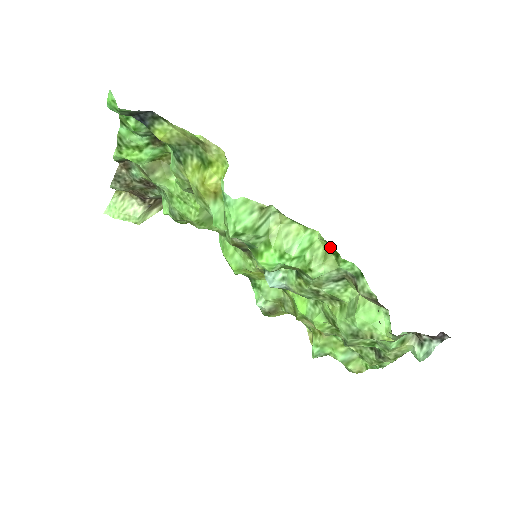
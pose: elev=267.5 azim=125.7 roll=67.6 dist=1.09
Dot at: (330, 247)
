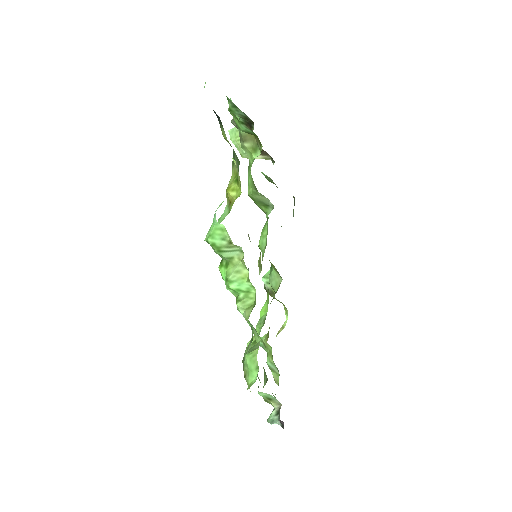
Dot at: occluded
